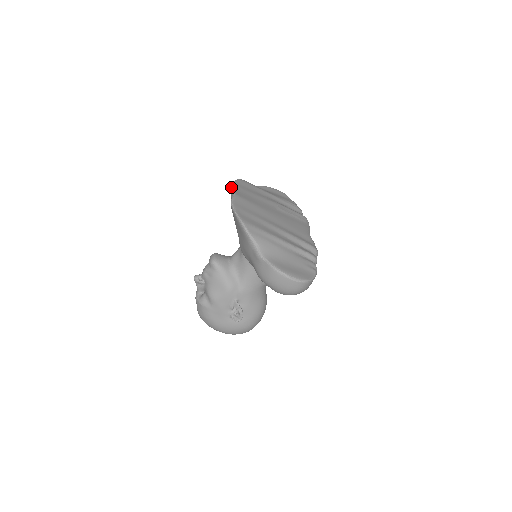
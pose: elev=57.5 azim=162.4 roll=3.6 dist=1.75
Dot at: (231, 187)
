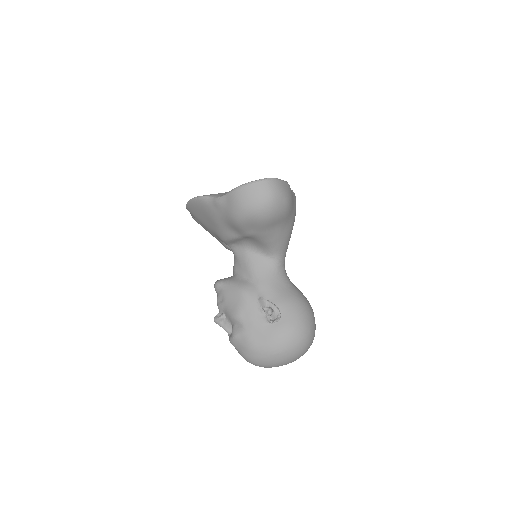
Dot at: occluded
